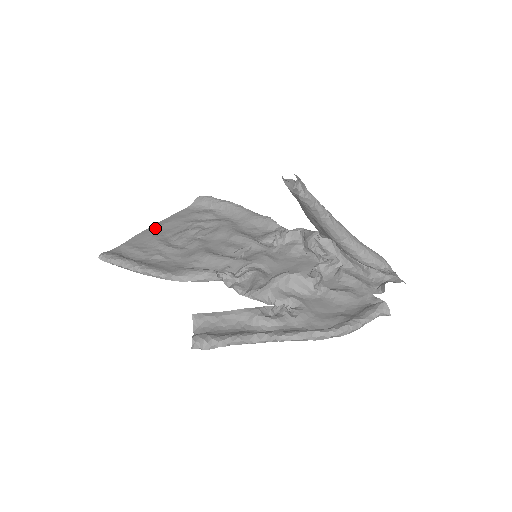
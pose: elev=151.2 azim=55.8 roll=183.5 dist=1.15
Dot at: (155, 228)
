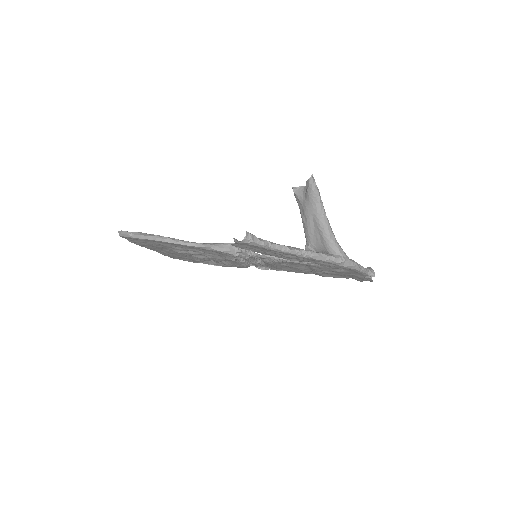
Dot at: occluded
